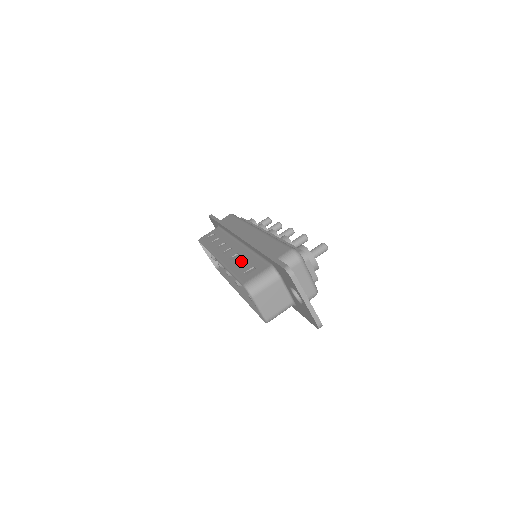
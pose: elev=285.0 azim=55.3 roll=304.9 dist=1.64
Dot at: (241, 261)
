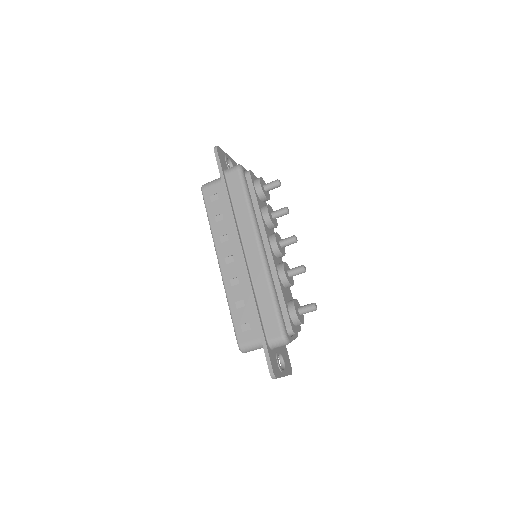
Dot at: (240, 300)
